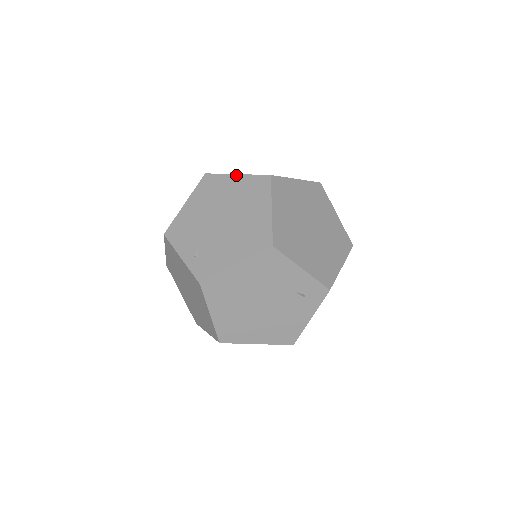
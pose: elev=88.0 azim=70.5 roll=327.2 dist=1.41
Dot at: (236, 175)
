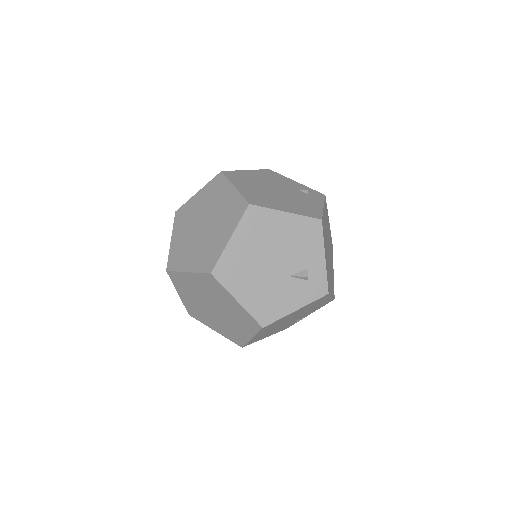
Dot at: occluded
